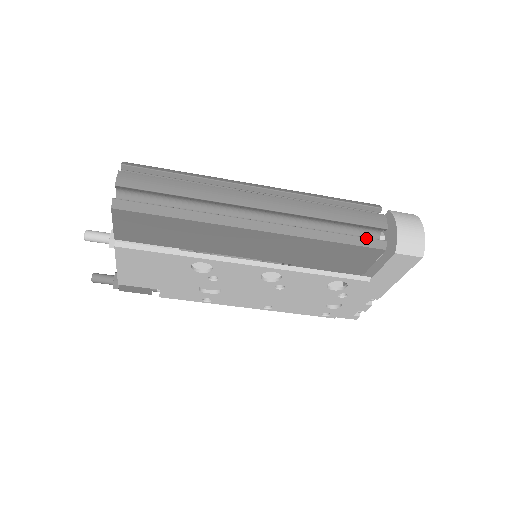
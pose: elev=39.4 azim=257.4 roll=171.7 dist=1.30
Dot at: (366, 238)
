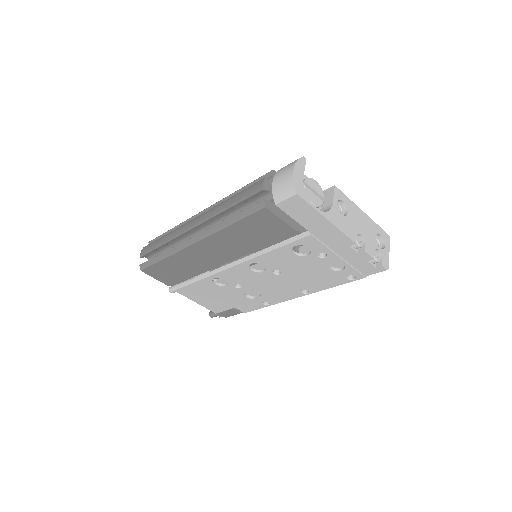
Dot at: (250, 207)
